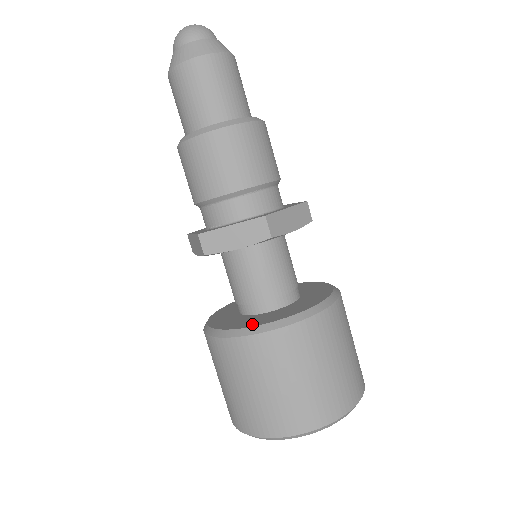
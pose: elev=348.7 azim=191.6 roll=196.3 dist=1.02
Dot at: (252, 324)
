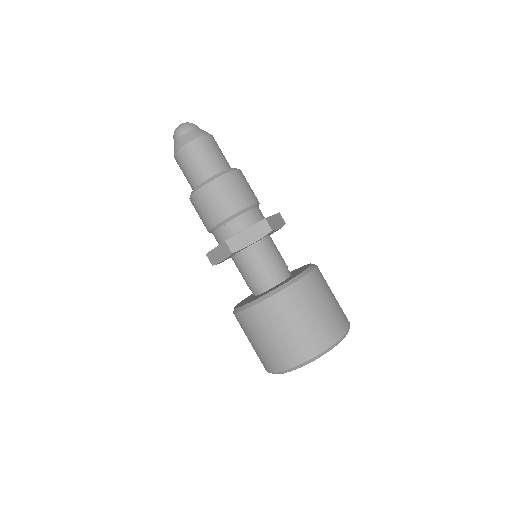
Dot at: (275, 288)
